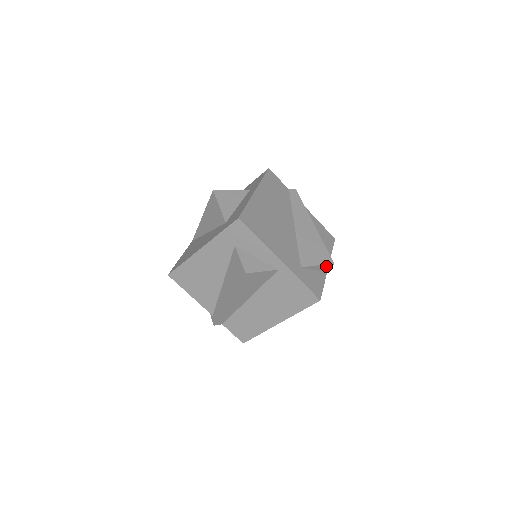
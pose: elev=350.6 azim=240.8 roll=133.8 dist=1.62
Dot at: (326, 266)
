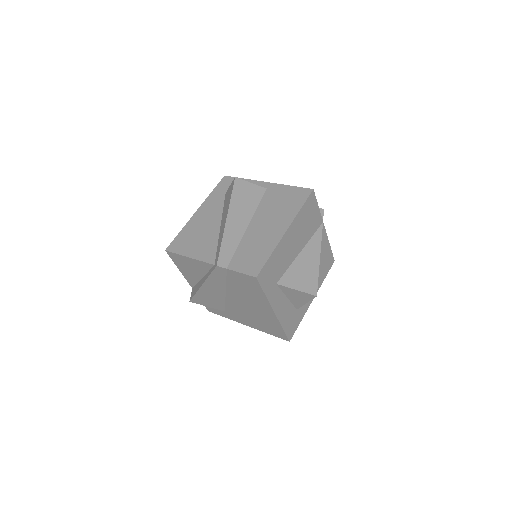
Dot at: occluded
